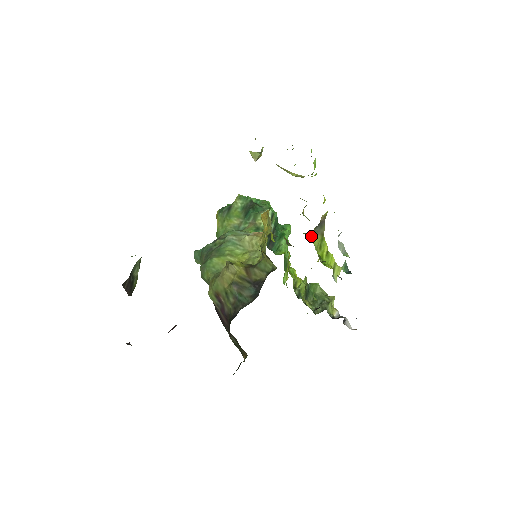
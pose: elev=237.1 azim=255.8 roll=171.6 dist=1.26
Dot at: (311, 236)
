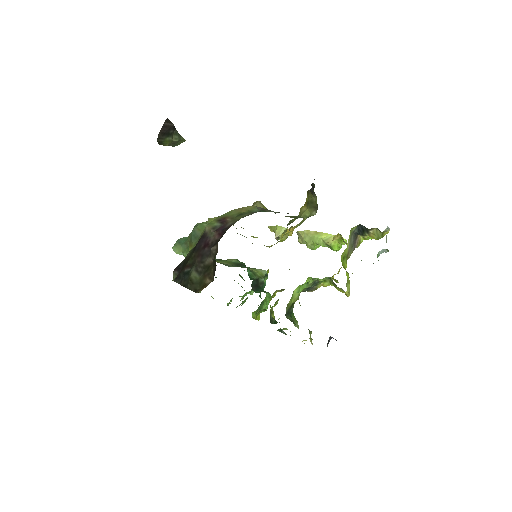
Dot at: occluded
